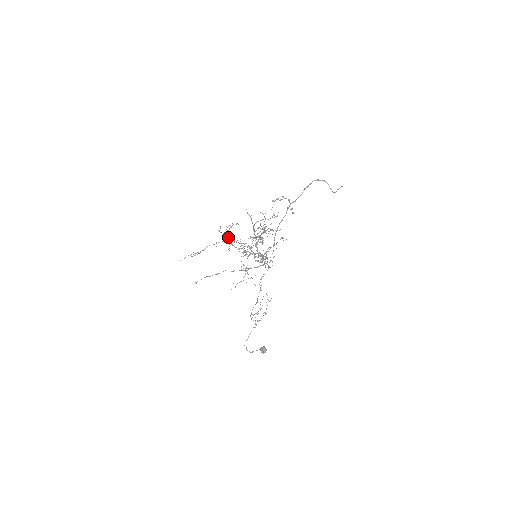
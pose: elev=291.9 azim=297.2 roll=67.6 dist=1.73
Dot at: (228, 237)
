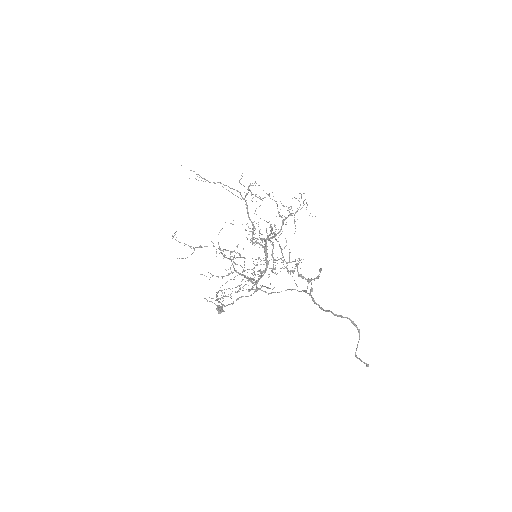
Dot at: (246, 195)
